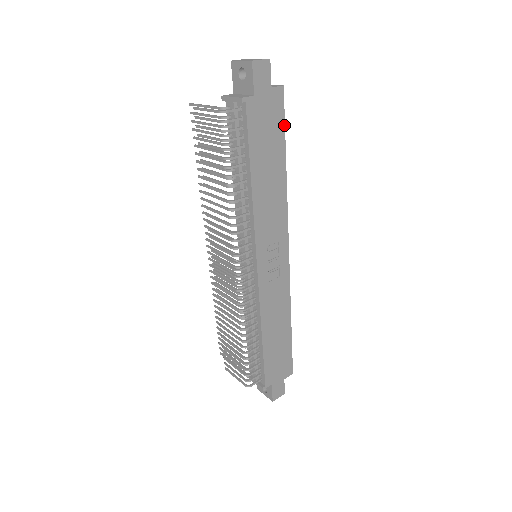
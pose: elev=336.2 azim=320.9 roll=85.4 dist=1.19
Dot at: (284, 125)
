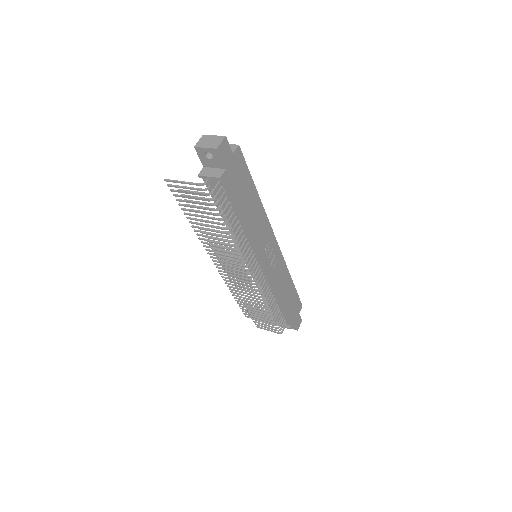
Dot at: (248, 169)
